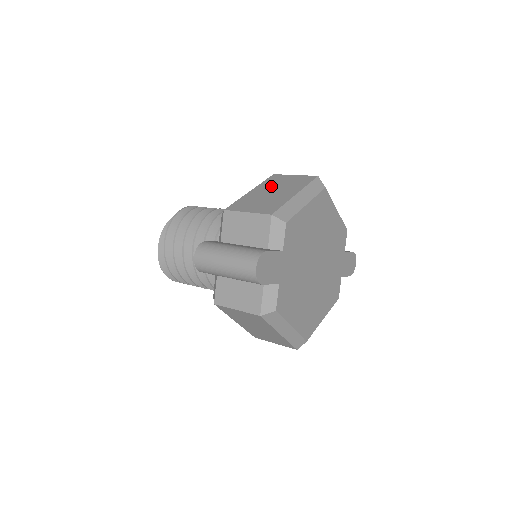
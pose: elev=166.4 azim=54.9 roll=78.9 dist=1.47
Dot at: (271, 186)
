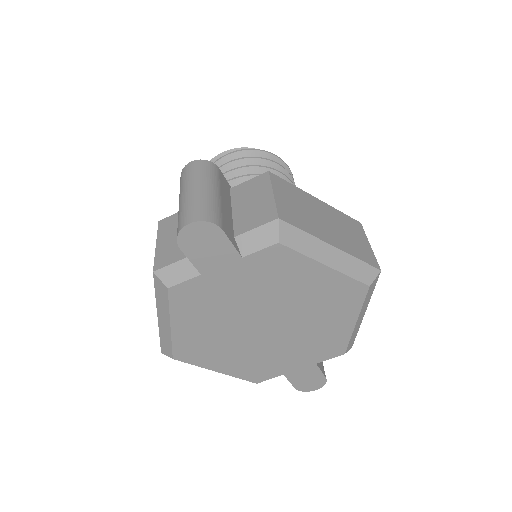
Dot at: (336, 219)
